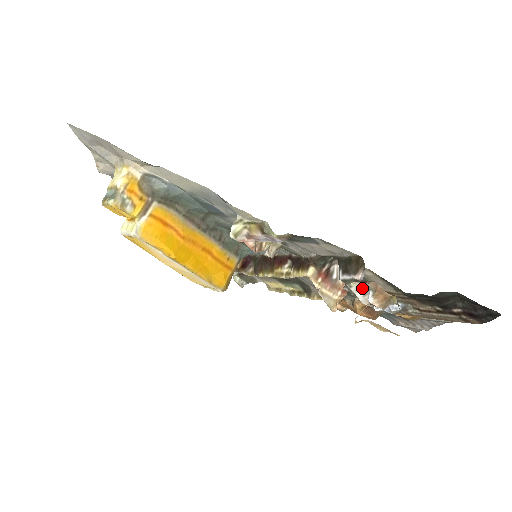
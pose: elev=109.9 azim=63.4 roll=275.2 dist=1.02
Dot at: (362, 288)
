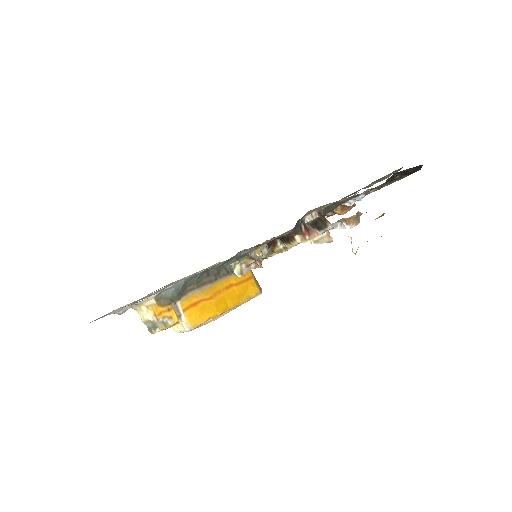
Dot at: (336, 224)
